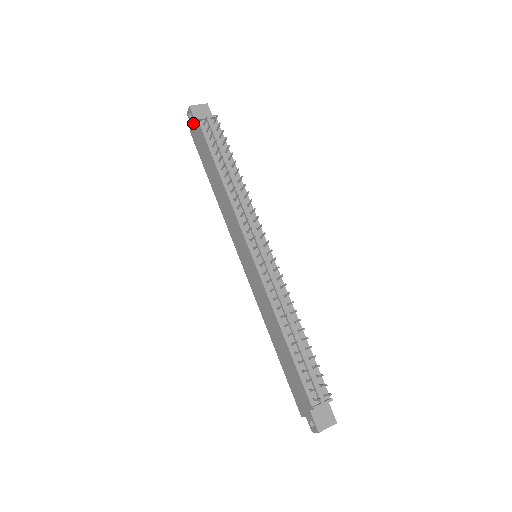
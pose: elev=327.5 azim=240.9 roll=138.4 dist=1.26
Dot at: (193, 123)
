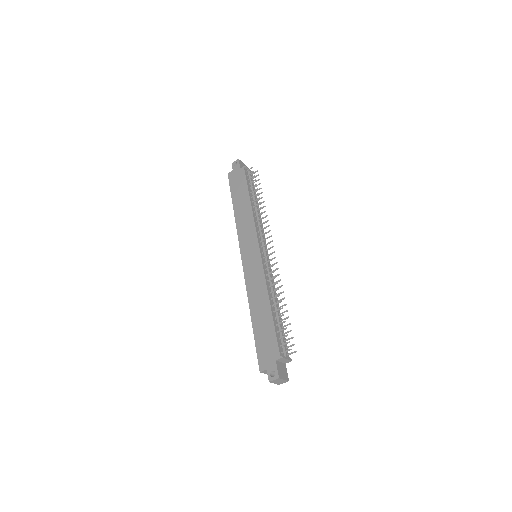
Dot at: (236, 169)
